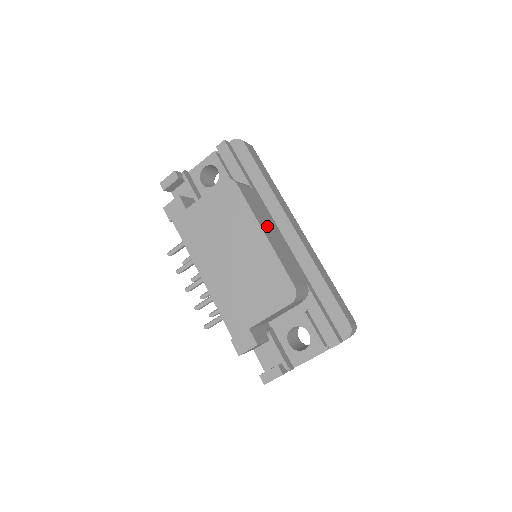
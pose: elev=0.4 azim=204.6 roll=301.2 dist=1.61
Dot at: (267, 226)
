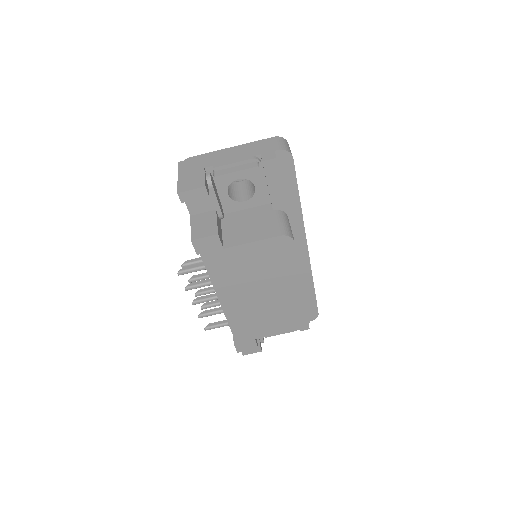
Dot at: occluded
